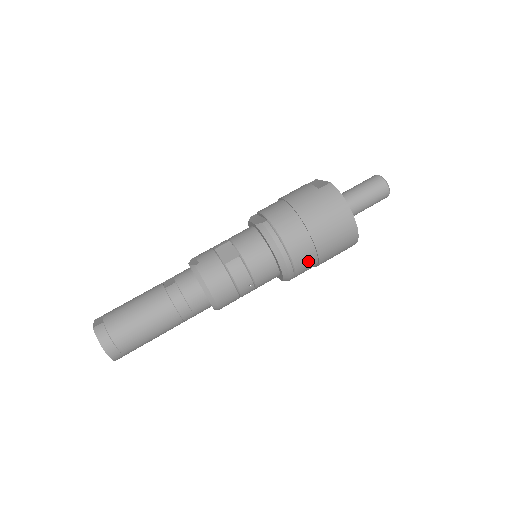
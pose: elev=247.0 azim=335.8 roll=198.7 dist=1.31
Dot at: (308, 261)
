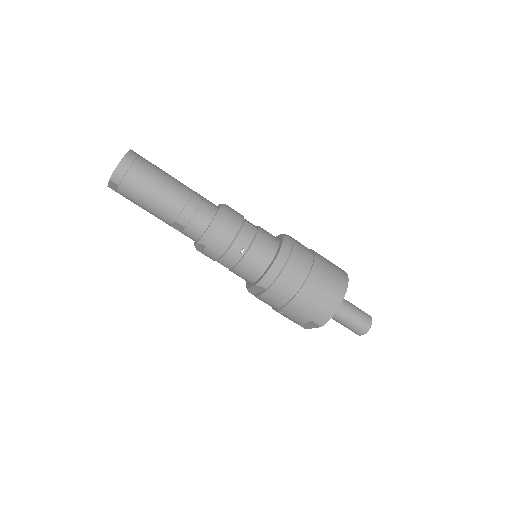
Dot at: (292, 283)
